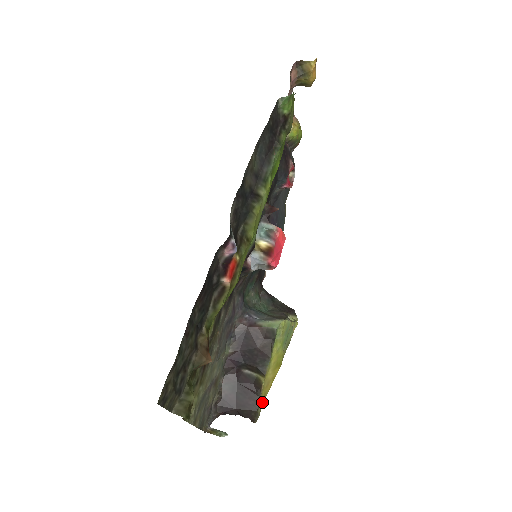
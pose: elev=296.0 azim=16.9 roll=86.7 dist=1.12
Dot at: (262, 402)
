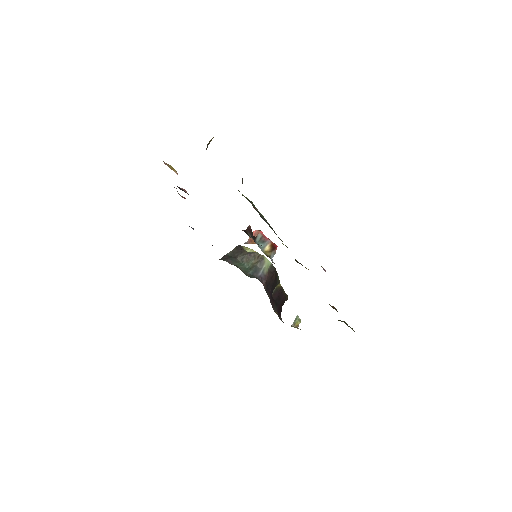
Dot at: occluded
